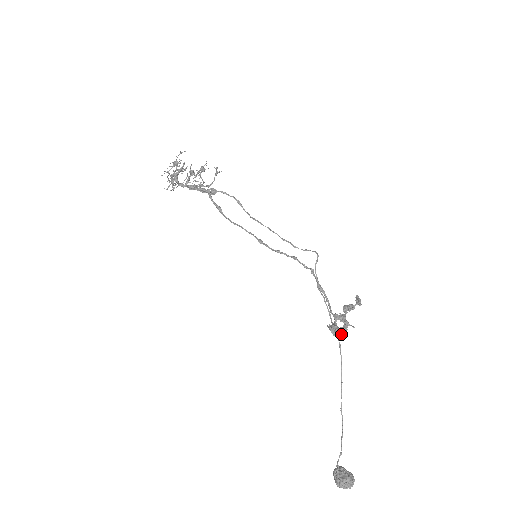
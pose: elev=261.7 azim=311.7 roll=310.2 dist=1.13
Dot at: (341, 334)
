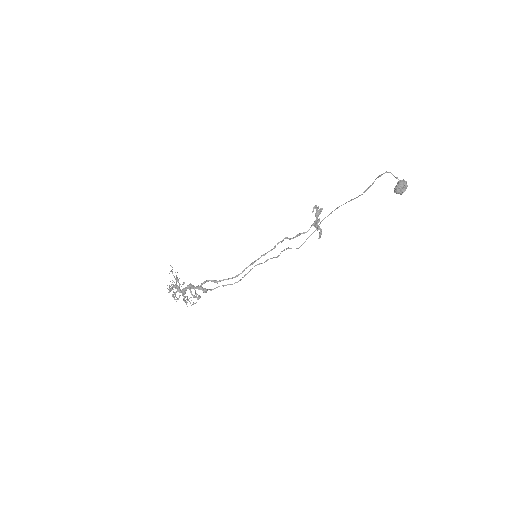
Dot at: (321, 208)
